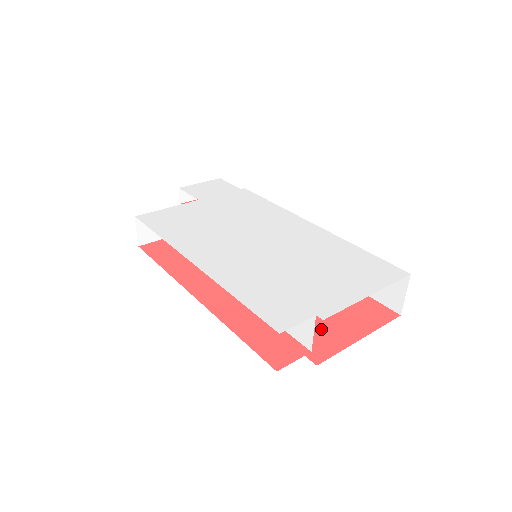
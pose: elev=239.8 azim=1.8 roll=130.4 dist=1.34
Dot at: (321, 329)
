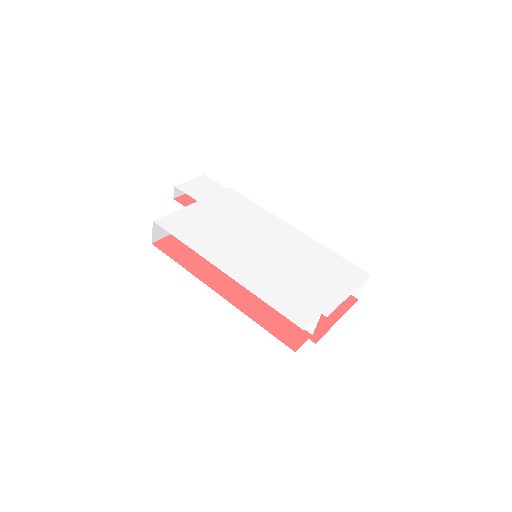
Dot at: occluded
